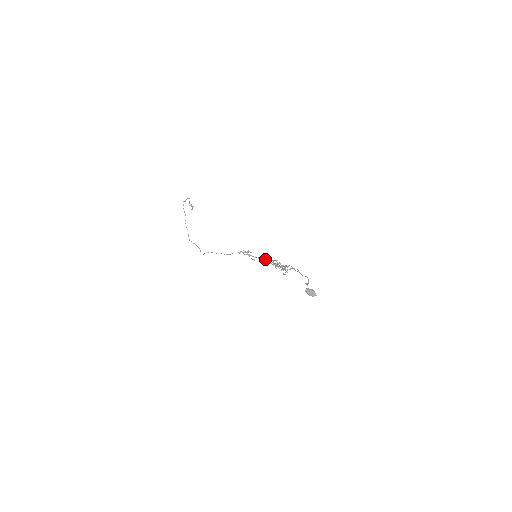
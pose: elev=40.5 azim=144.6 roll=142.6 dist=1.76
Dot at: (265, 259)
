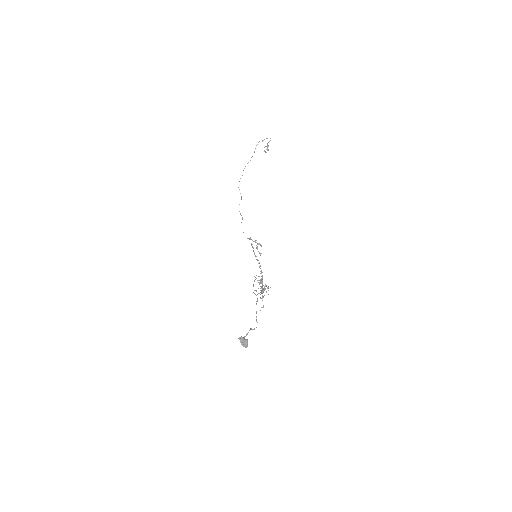
Dot at: (260, 265)
